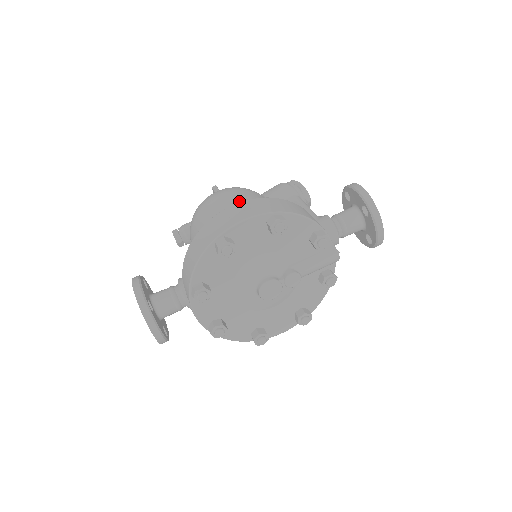
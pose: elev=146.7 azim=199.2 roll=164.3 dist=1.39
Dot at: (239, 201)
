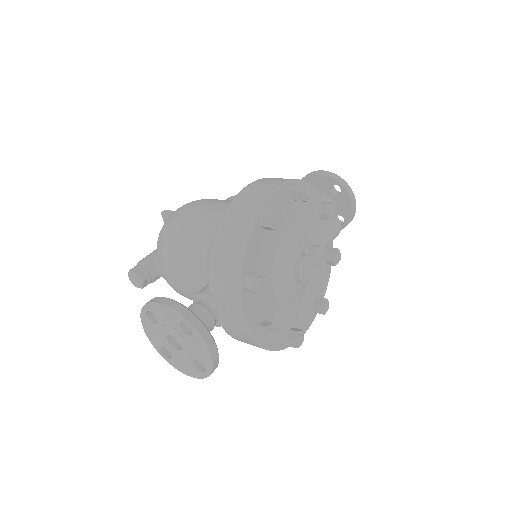
Dot at: (222, 202)
